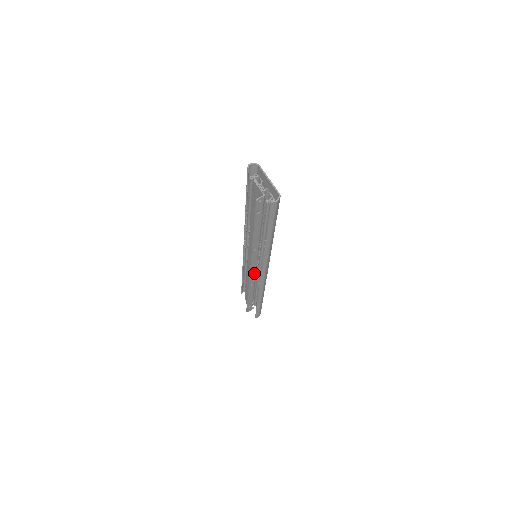
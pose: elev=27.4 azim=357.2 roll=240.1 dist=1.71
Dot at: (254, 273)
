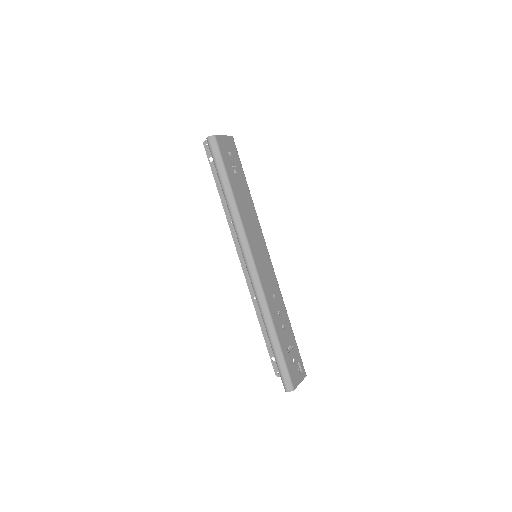
Dot at: occluded
